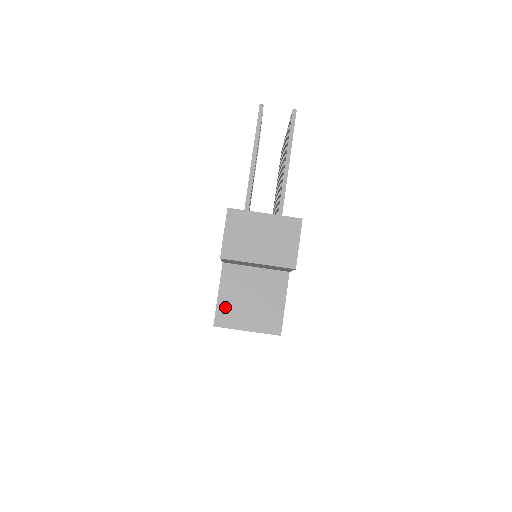
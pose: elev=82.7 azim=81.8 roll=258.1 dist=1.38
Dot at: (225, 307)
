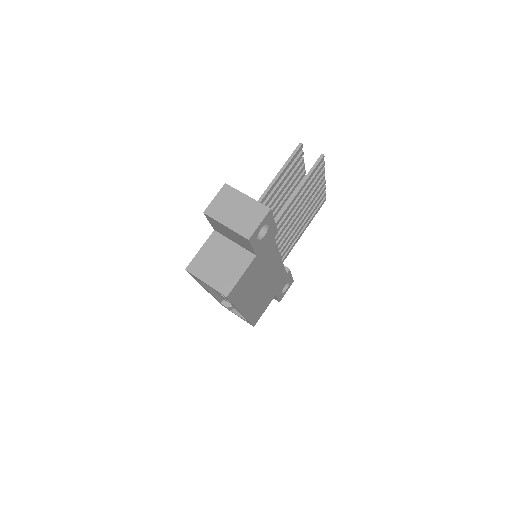
Dot at: (200, 260)
